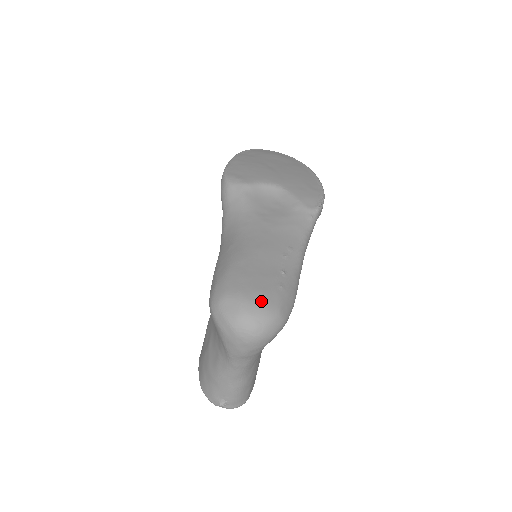
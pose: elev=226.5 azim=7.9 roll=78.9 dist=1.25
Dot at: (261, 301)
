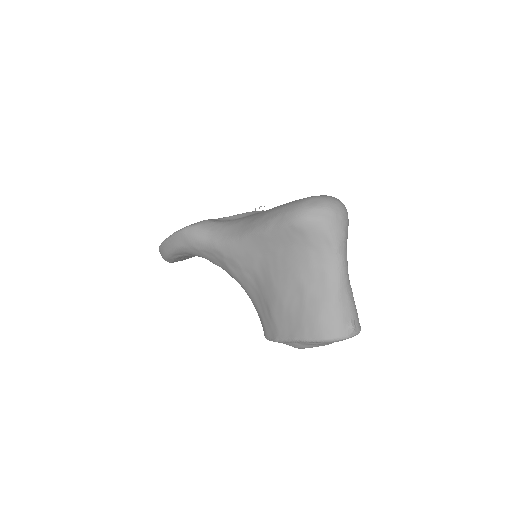
Dot at: (322, 195)
